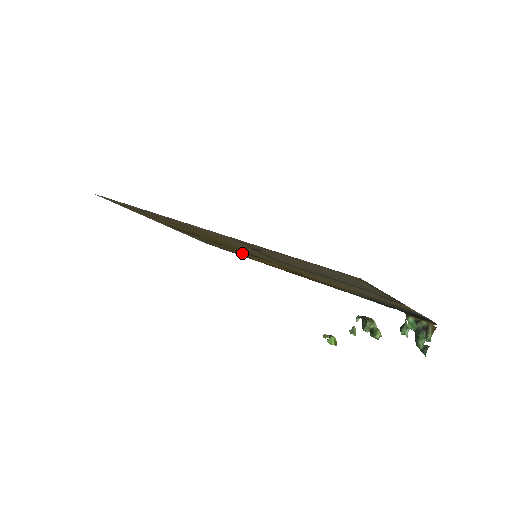
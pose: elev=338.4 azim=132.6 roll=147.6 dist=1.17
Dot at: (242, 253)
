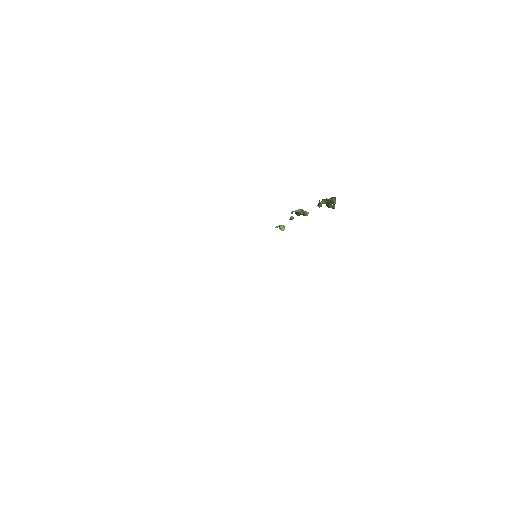
Dot at: occluded
